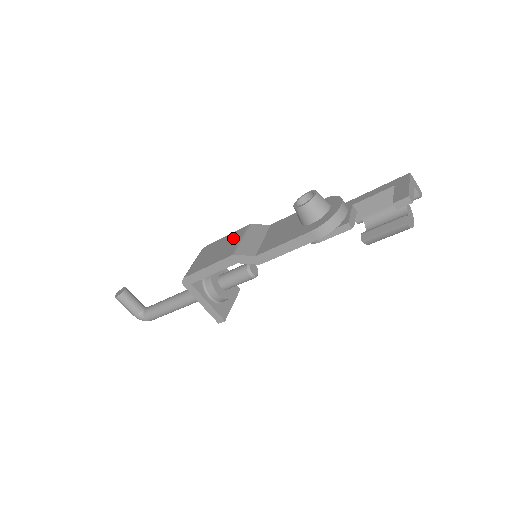
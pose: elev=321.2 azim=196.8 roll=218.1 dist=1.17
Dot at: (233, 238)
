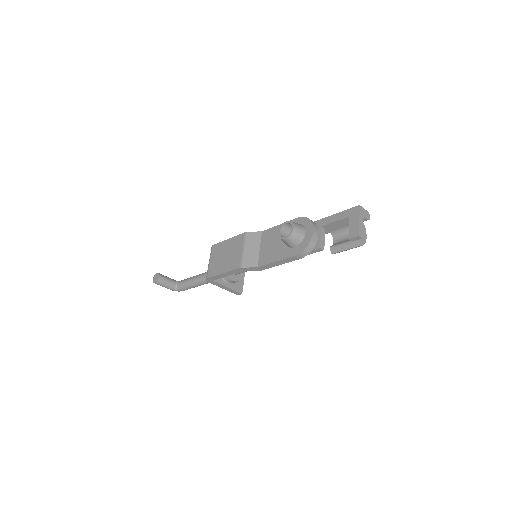
Dot at: (236, 245)
